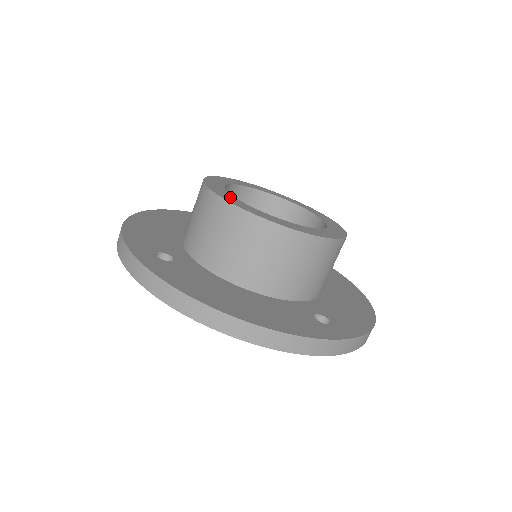
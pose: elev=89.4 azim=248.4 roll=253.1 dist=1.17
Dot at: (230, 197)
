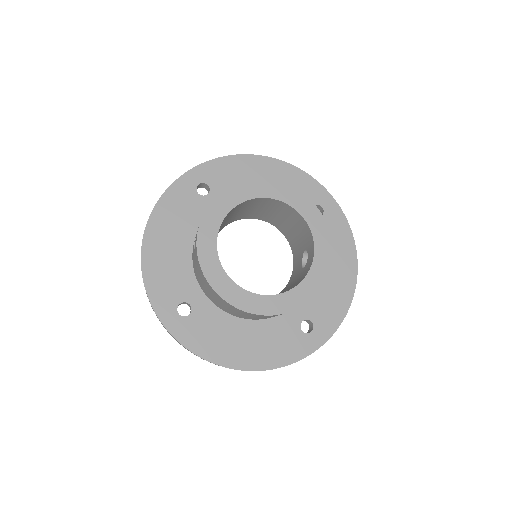
Dot at: (223, 282)
